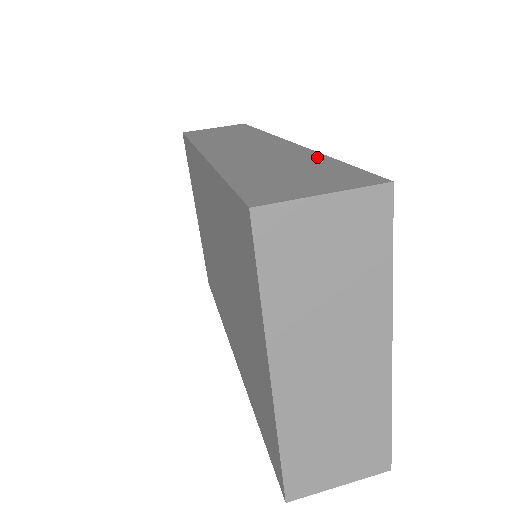
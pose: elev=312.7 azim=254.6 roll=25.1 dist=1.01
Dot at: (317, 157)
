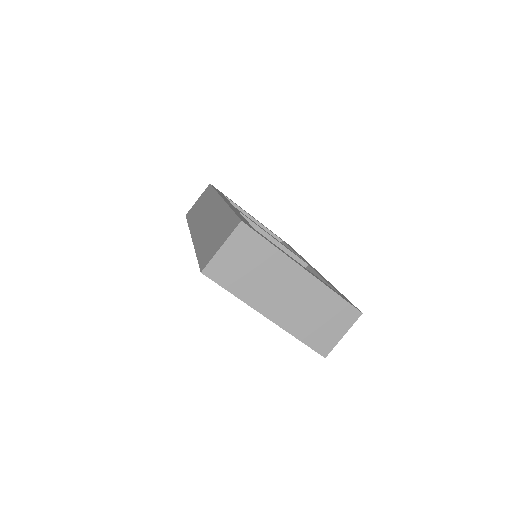
Dot at: (227, 212)
